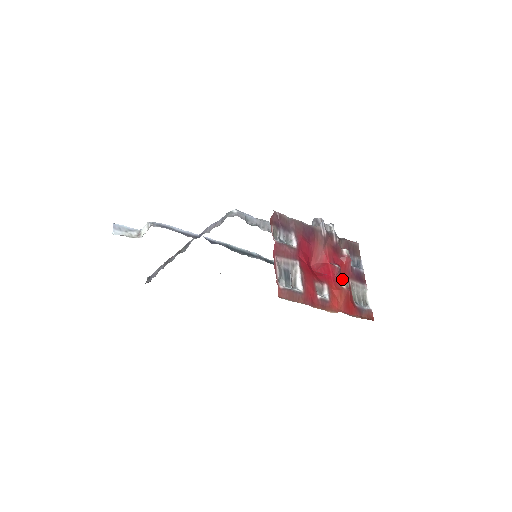
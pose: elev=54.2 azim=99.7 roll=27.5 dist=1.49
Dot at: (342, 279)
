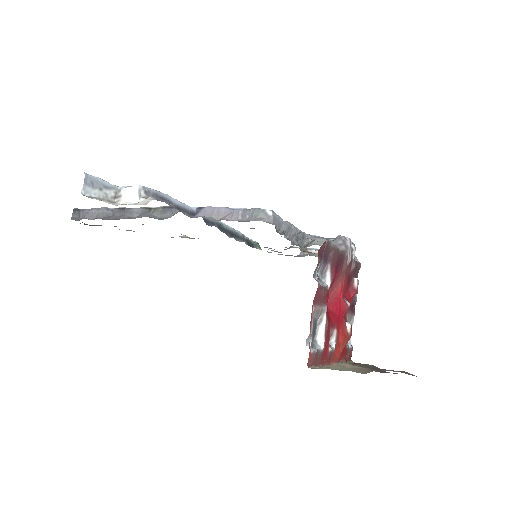
Dot at: occluded
